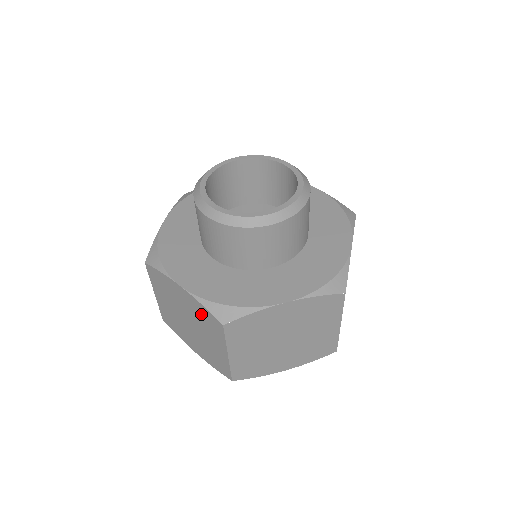
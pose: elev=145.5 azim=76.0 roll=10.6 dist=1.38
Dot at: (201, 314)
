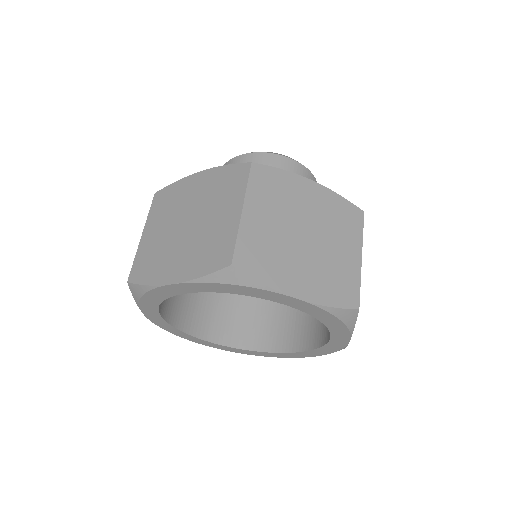
Dot at: occluded
